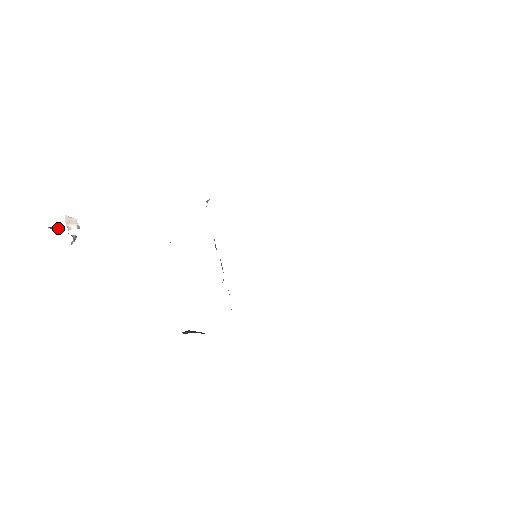
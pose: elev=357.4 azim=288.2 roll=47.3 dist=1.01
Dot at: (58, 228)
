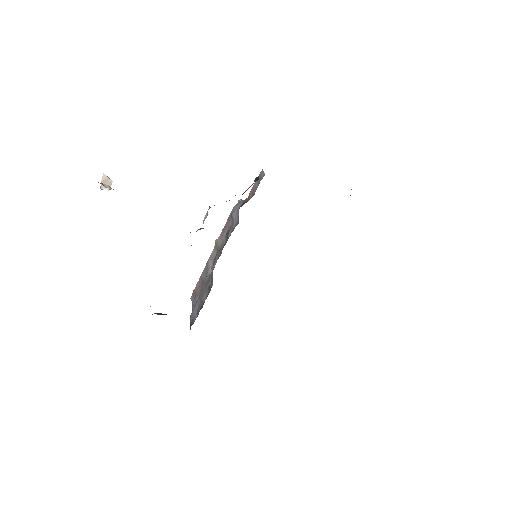
Dot at: (108, 186)
